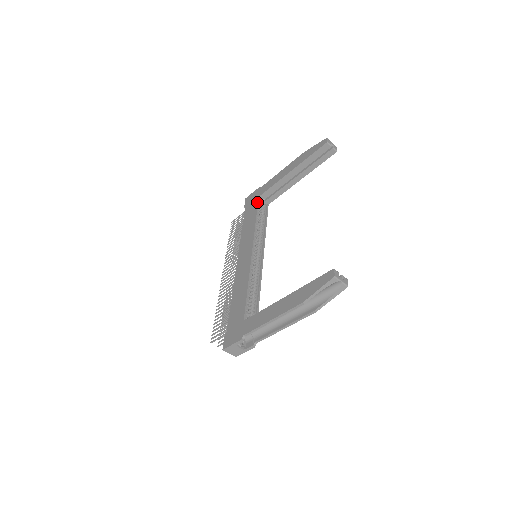
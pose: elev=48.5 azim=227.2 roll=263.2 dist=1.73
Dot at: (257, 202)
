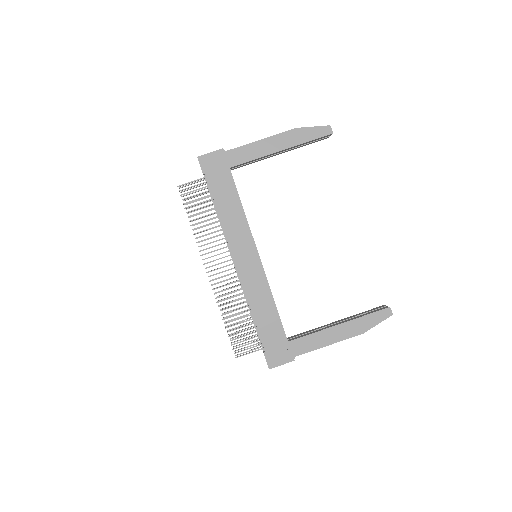
Dot at: (232, 177)
